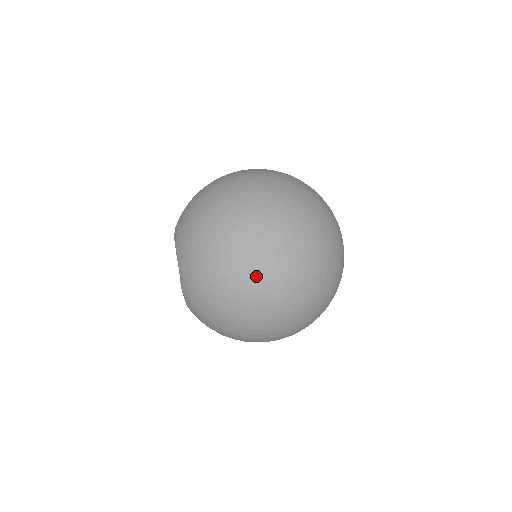
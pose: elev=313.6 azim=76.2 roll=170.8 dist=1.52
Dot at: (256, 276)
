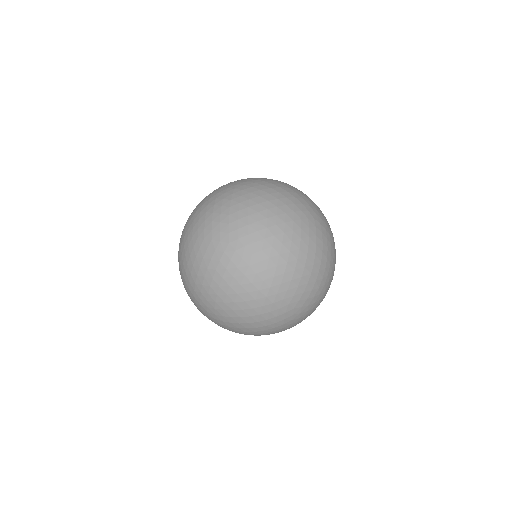
Dot at: (196, 305)
